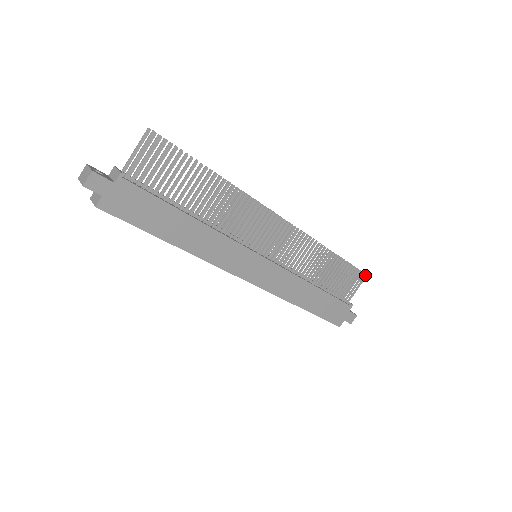
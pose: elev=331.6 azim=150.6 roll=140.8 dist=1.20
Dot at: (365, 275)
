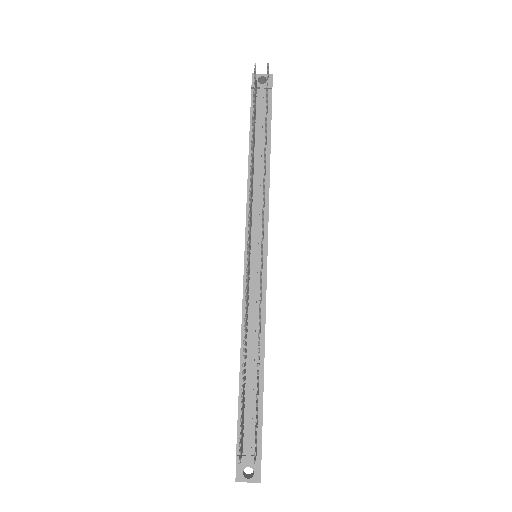
Dot at: (268, 67)
